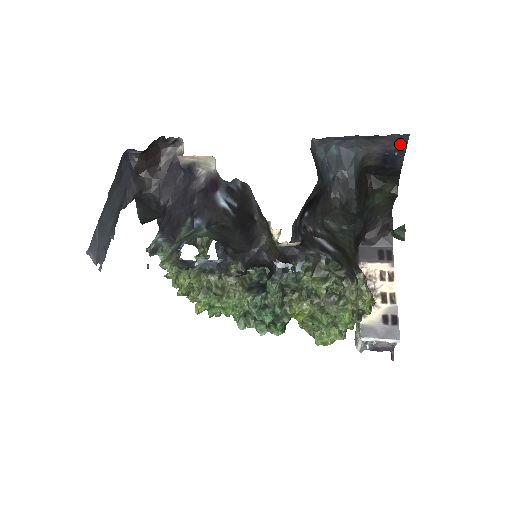
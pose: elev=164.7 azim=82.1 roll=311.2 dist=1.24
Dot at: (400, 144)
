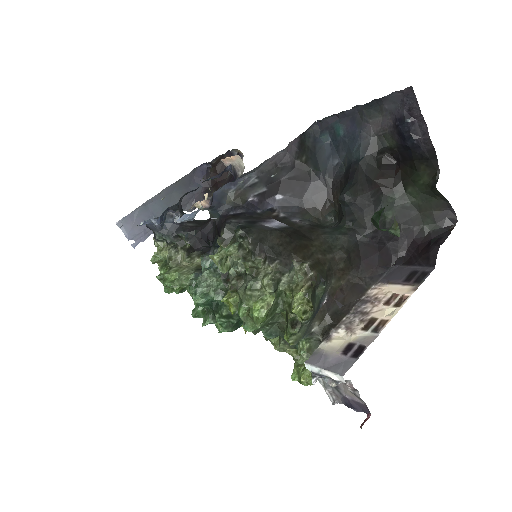
Dot at: (409, 105)
